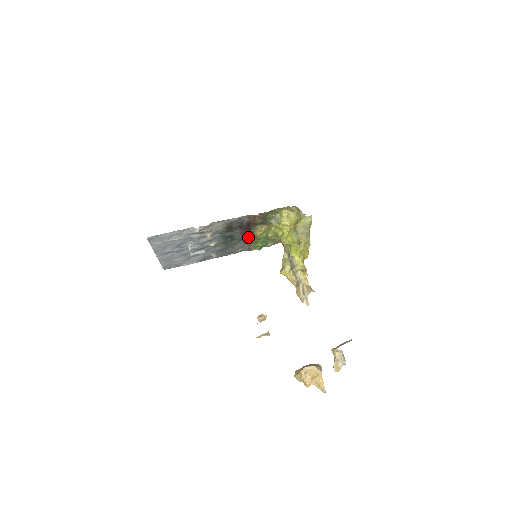
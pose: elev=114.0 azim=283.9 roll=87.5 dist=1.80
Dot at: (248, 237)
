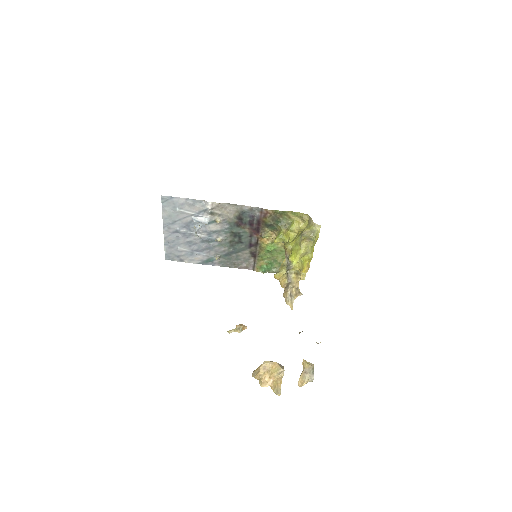
Dot at: (255, 246)
